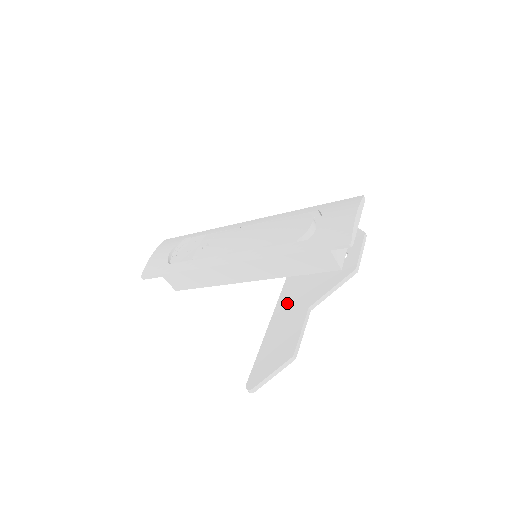
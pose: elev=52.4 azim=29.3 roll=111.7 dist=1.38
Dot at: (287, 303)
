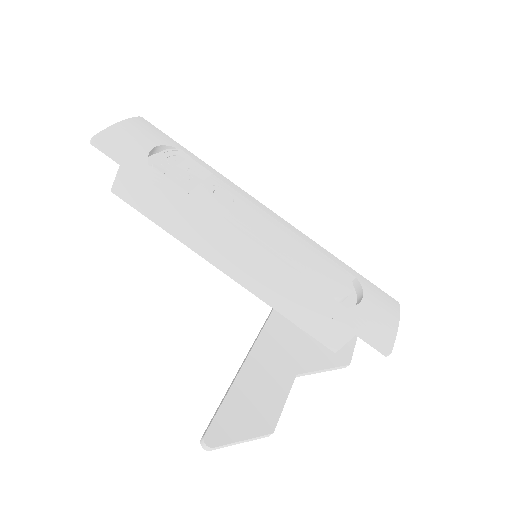
Dot at: (272, 347)
